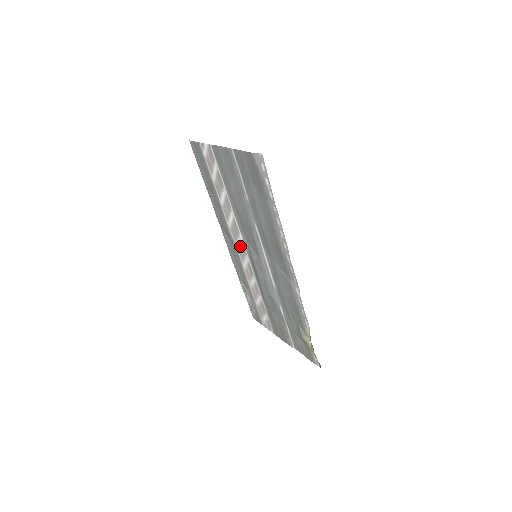
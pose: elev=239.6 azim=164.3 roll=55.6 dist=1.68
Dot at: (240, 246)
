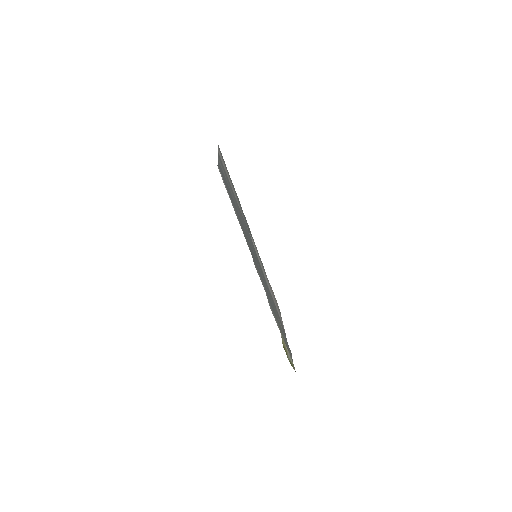
Dot at: (253, 244)
